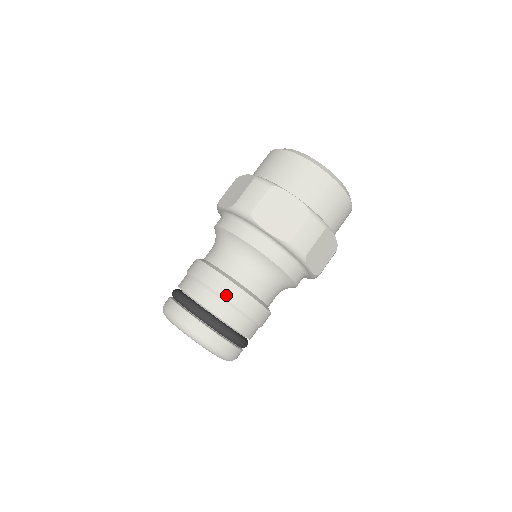
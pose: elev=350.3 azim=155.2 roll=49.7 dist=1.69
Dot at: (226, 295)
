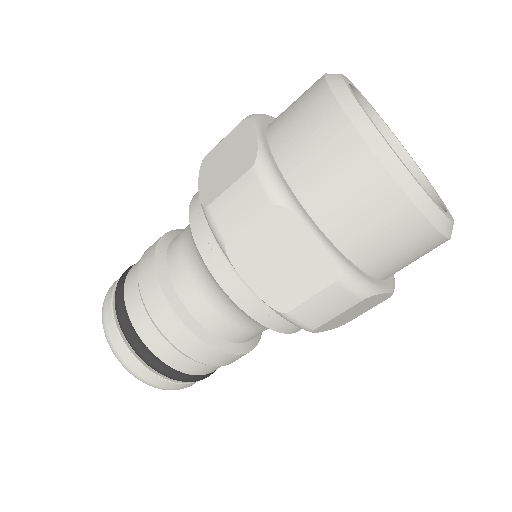
Dot at: (141, 270)
